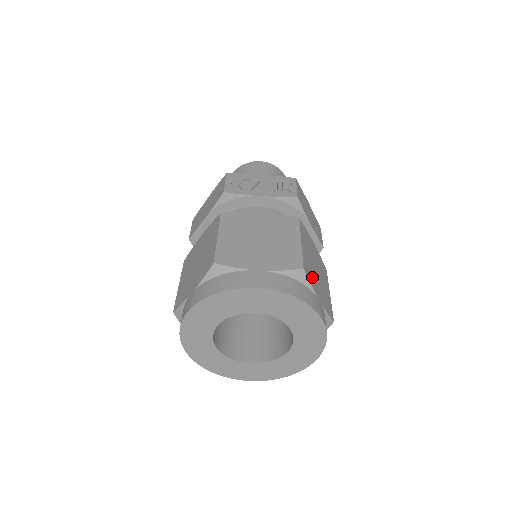
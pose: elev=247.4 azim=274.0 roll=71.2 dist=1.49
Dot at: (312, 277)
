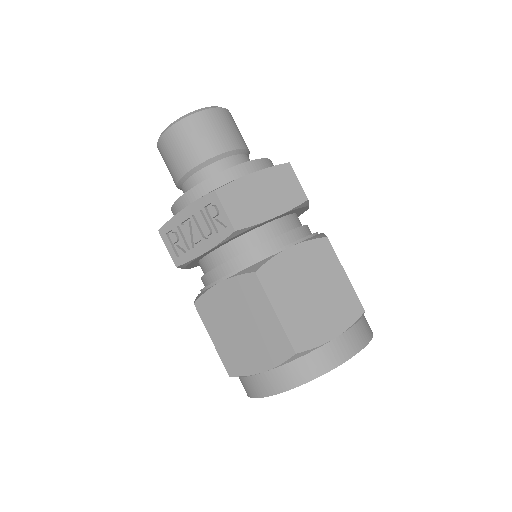
Dot at: (311, 329)
